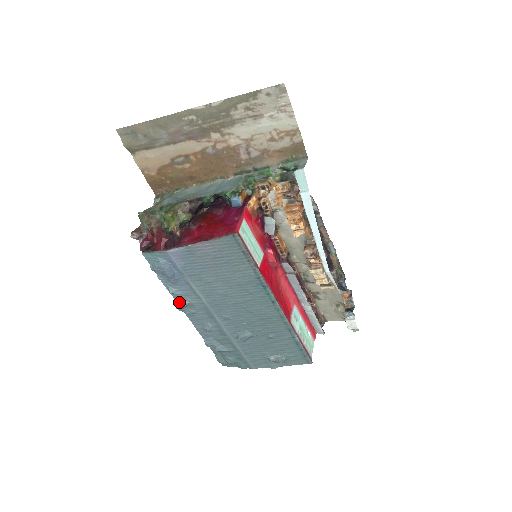
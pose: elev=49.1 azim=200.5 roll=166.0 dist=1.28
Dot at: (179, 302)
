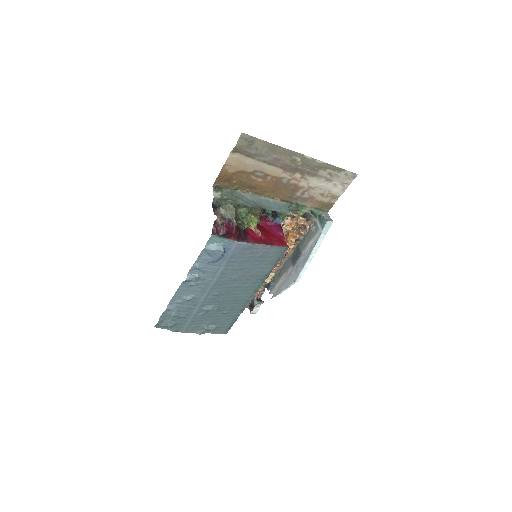
Dot at: (193, 275)
